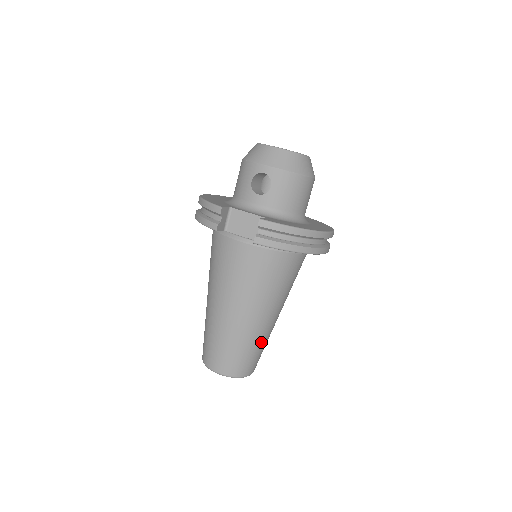
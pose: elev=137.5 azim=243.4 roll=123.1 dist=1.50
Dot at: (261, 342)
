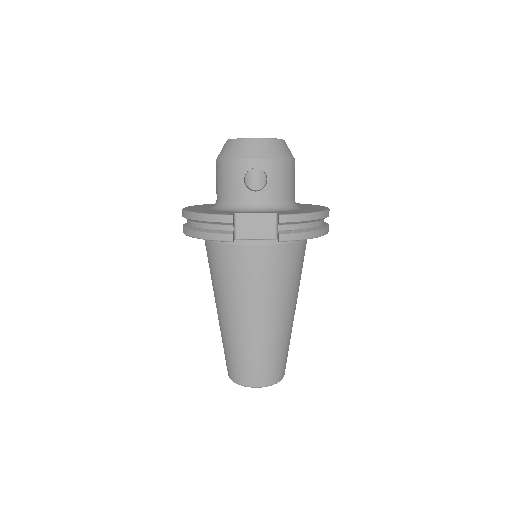
Dot at: (289, 339)
